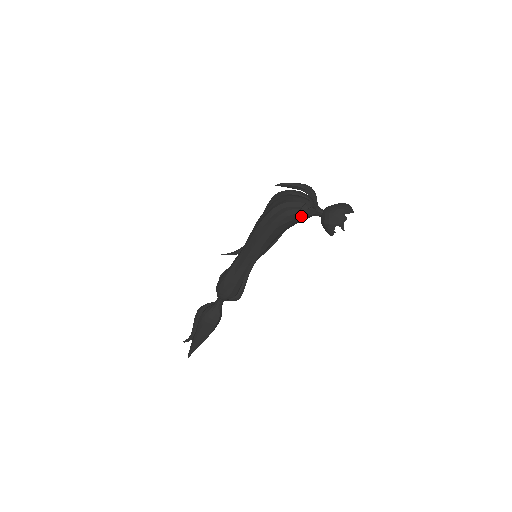
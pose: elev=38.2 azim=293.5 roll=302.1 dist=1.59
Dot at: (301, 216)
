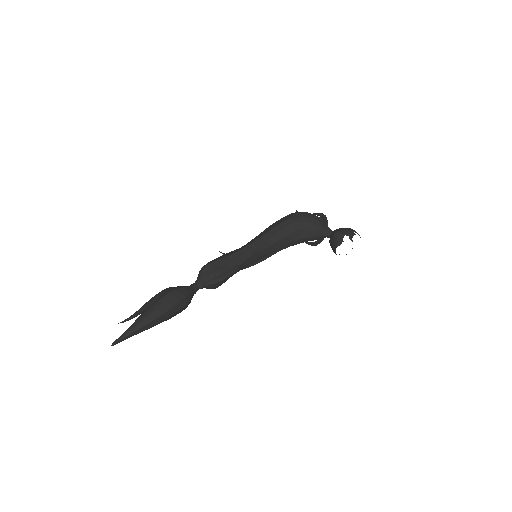
Dot at: (315, 222)
